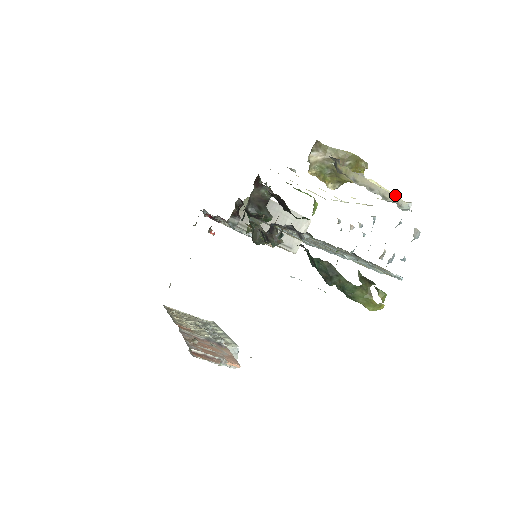
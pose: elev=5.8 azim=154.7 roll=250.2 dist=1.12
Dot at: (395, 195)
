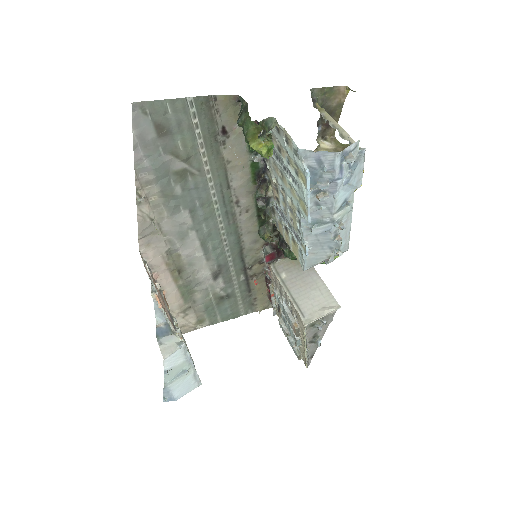
Dot at: occluded
